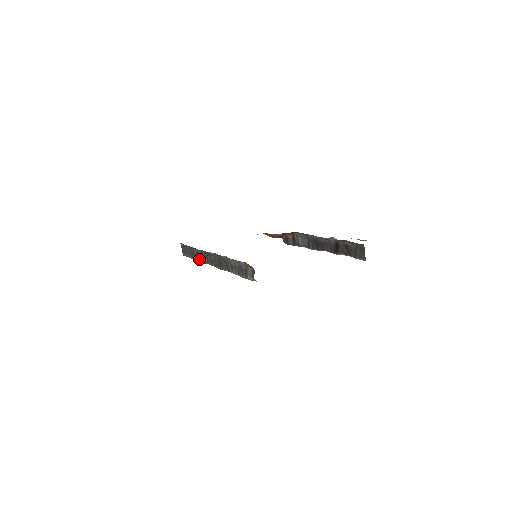
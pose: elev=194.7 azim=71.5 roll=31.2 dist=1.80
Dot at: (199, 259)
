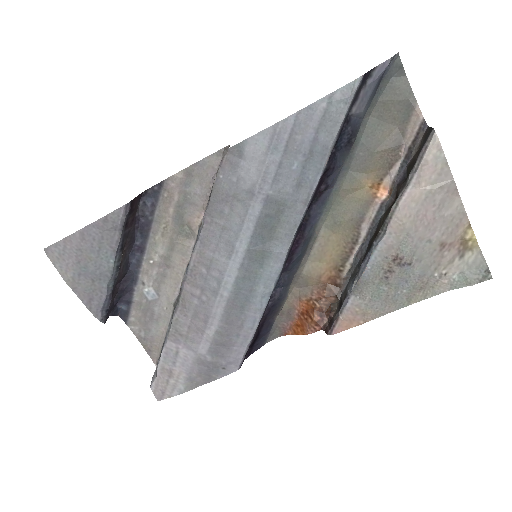
Dot at: (168, 327)
